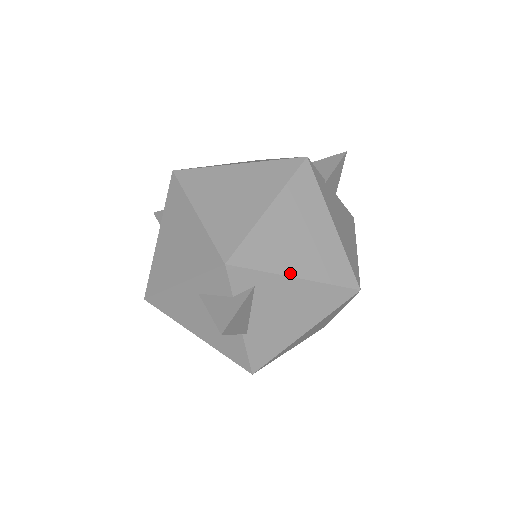
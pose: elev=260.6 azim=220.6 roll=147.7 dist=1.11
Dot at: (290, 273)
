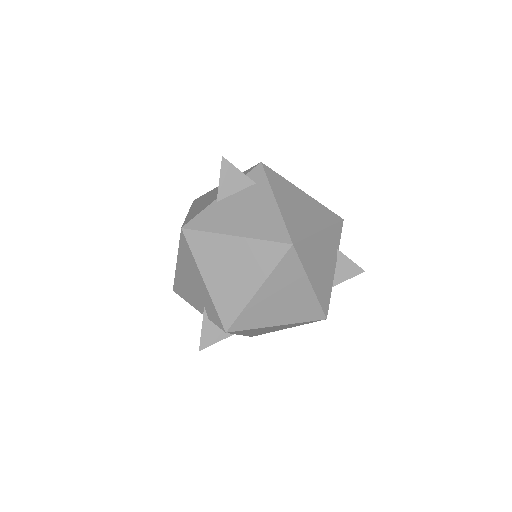
Dot at: (276, 196)
